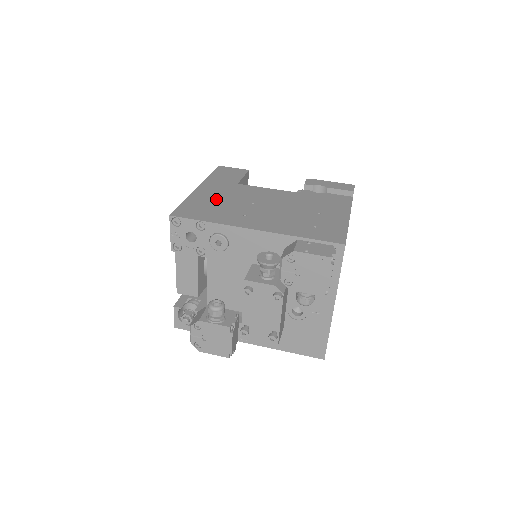
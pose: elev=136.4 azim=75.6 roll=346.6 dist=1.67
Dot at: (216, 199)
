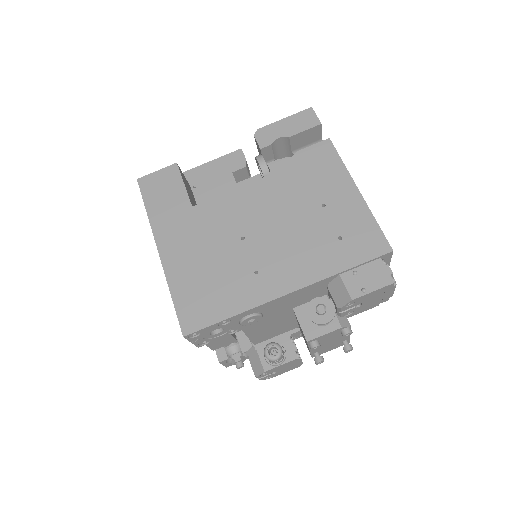
Dot at: (199, 262)
